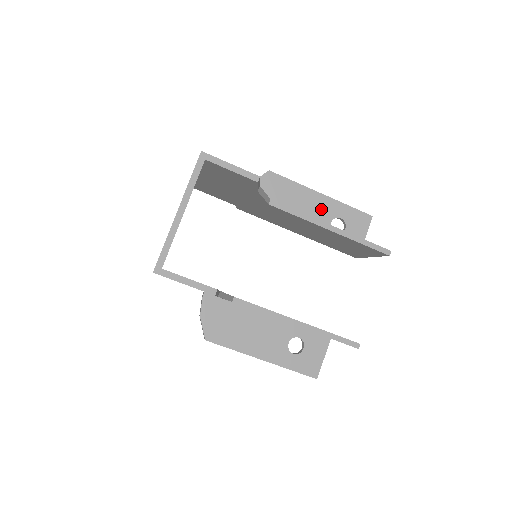
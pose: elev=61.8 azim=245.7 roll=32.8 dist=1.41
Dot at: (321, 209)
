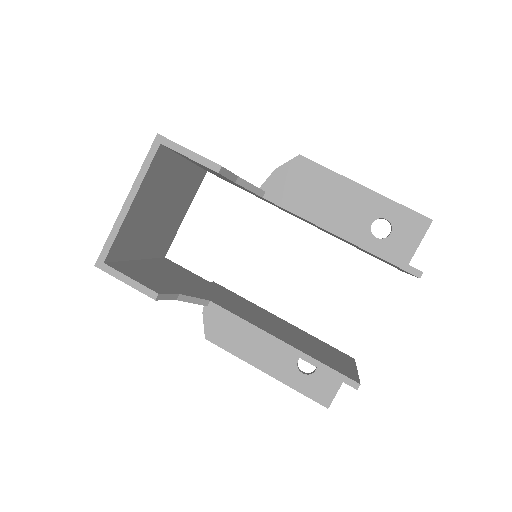
Dot at: (361, 206)
